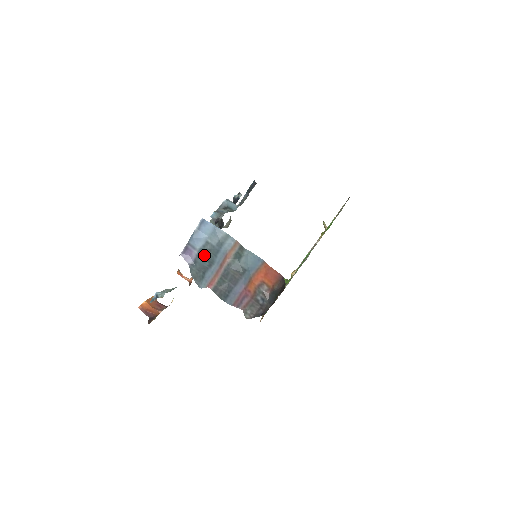
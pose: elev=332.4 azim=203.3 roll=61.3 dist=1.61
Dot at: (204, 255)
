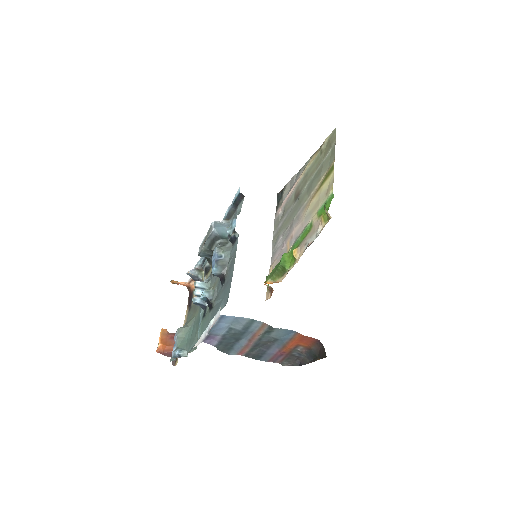
Dot at: (229, 337)
